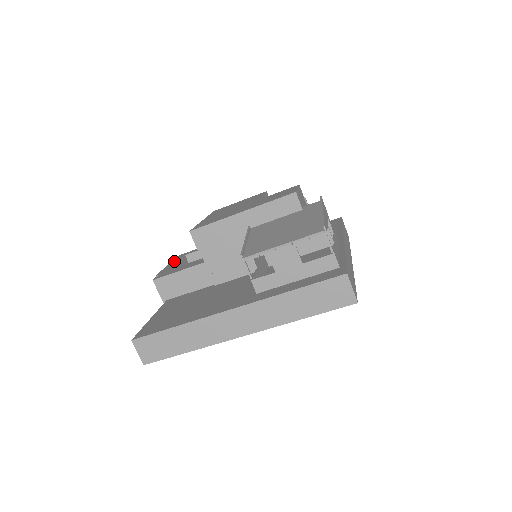
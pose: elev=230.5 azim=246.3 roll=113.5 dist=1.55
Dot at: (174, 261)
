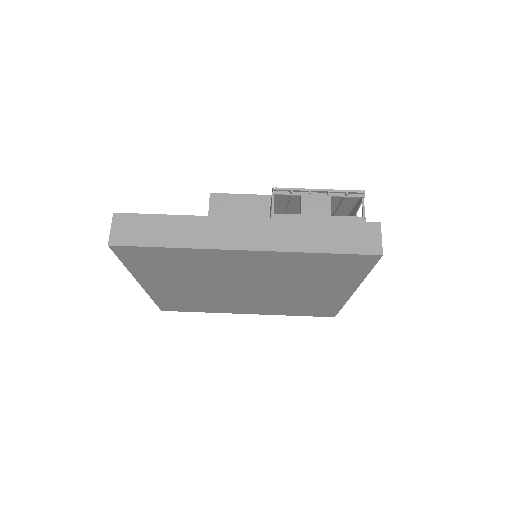
Dot at: occluded
